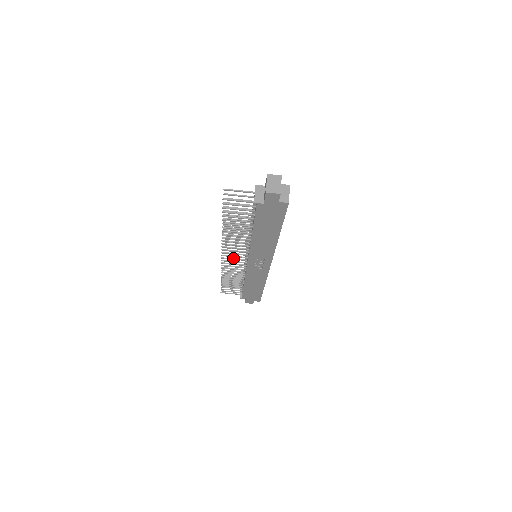
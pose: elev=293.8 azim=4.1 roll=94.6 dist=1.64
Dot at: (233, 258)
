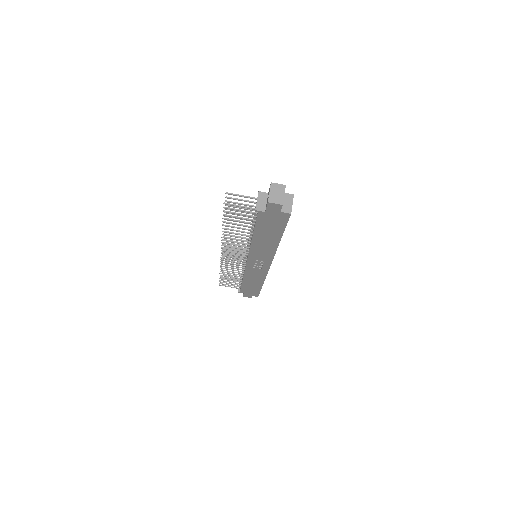
Dot at: occluded
